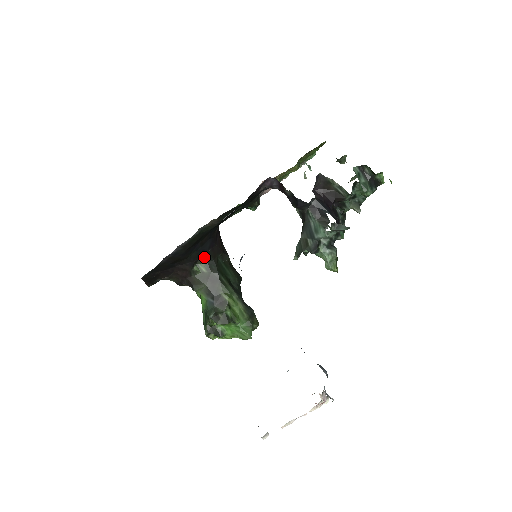
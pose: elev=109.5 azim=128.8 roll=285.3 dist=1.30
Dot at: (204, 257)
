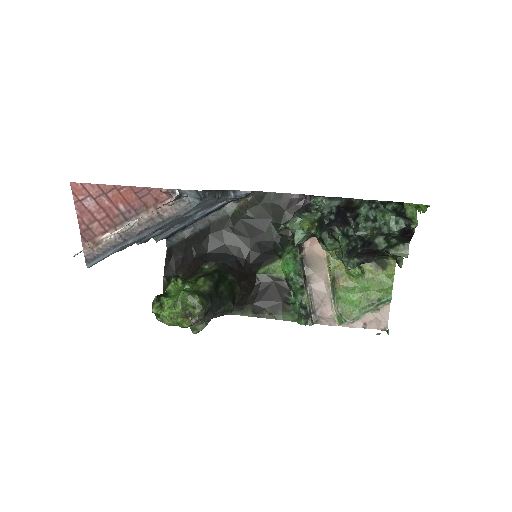
Dot at: (220, 265)
